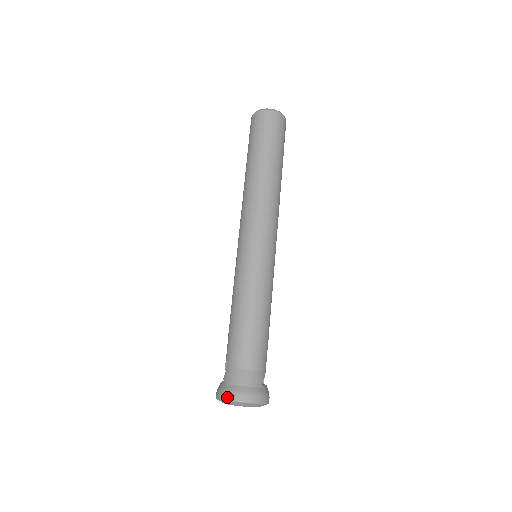
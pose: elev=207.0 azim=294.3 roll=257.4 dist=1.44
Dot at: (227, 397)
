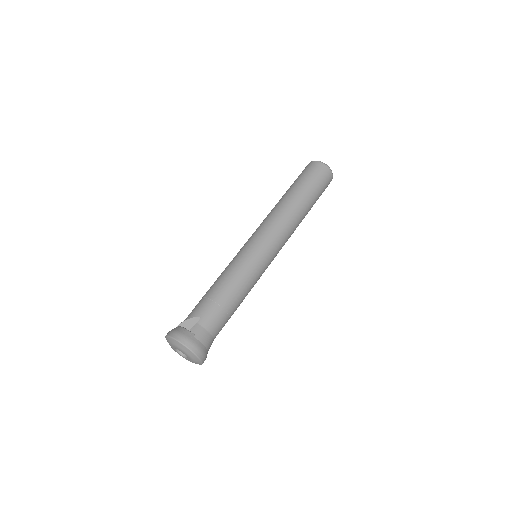
Dot at: (191, 347)
